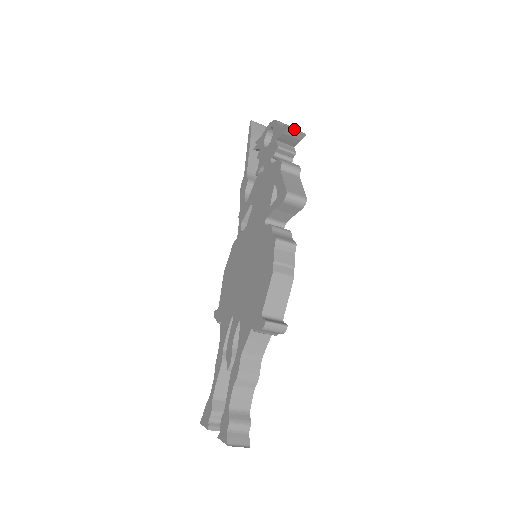
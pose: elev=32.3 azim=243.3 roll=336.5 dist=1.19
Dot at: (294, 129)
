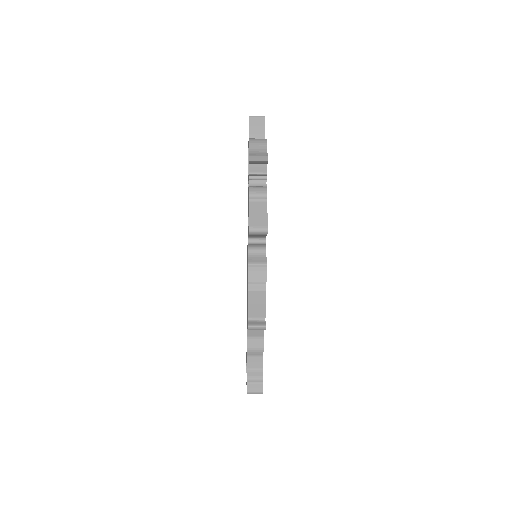
Dot at: (257, 159)
